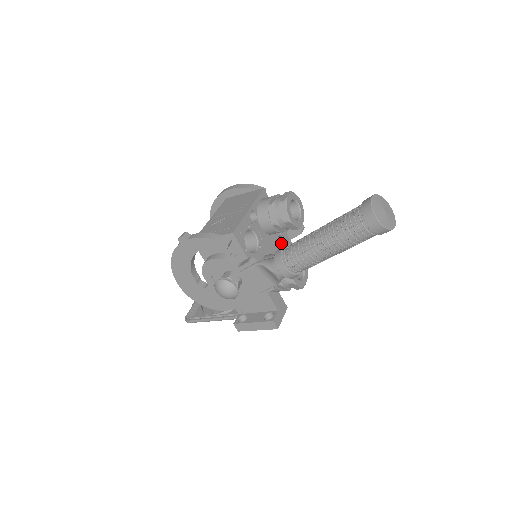
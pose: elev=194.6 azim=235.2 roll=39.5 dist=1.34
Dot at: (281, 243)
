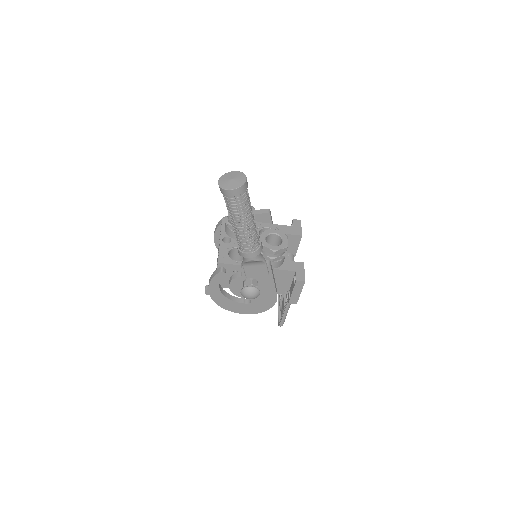
Dot at: occluded
